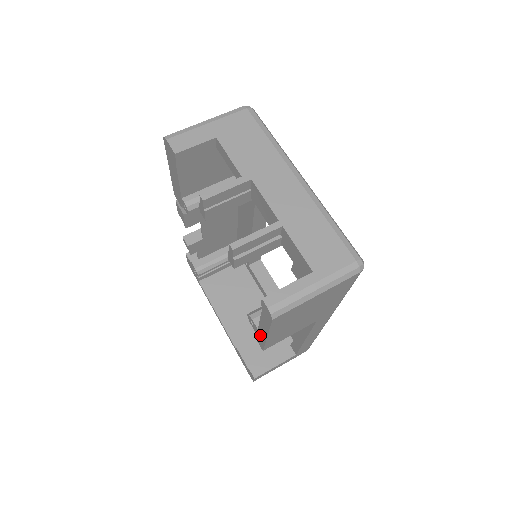
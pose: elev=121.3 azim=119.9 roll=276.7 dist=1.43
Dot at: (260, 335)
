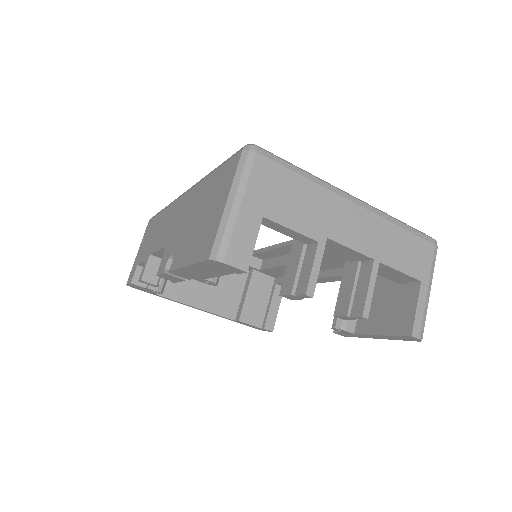
Dot at: (355, 335)
